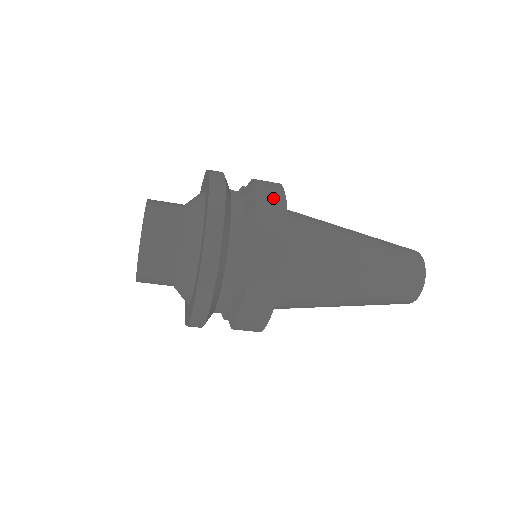
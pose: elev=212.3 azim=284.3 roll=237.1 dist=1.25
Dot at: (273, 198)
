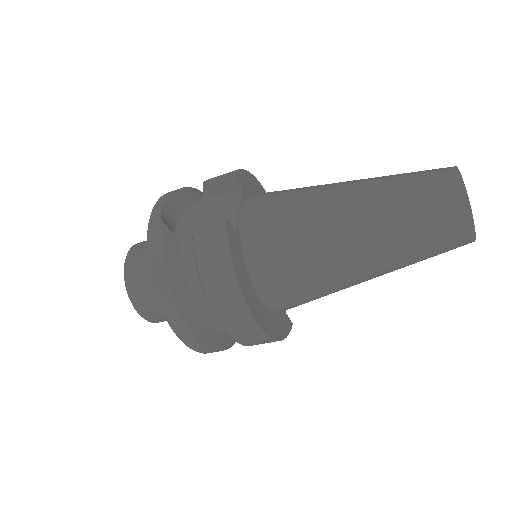
Dot at: (217, 265)
